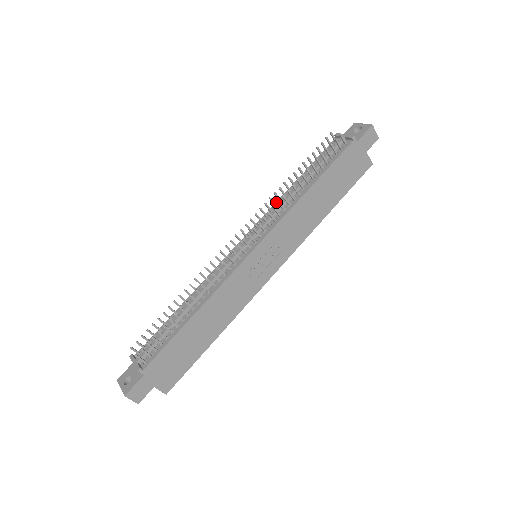
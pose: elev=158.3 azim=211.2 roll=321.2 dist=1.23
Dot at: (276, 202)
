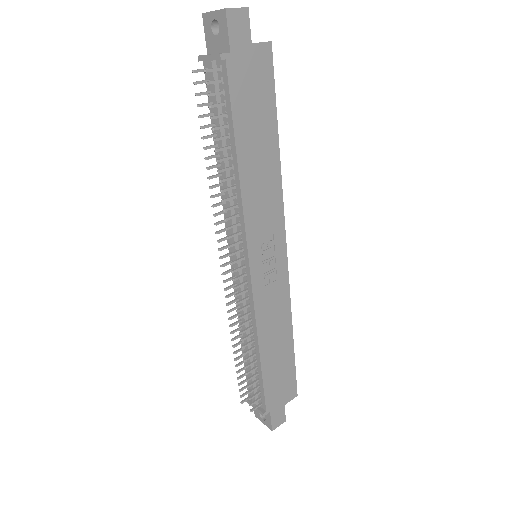
Dot at: occluded
